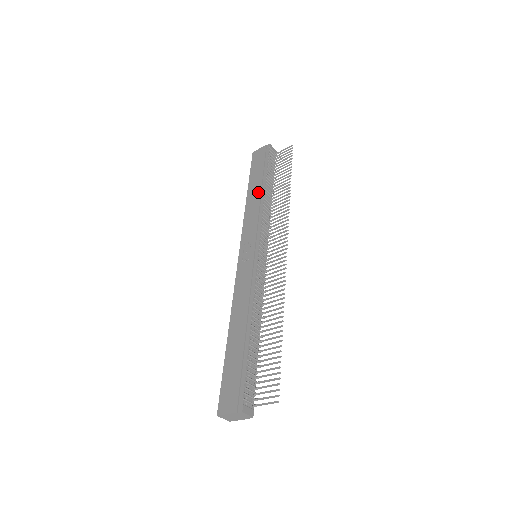
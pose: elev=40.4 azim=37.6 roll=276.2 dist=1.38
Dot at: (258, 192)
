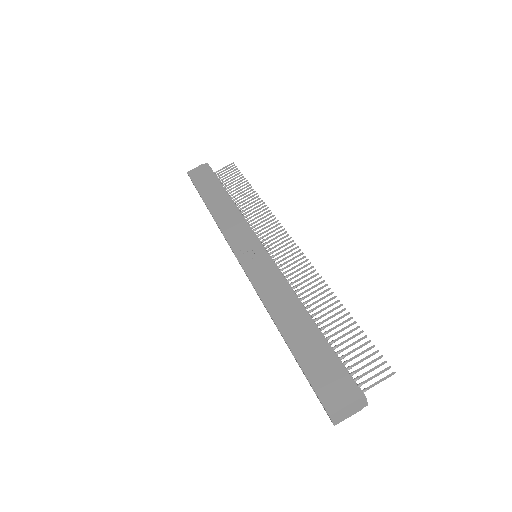
Dot at: (223, 200)
